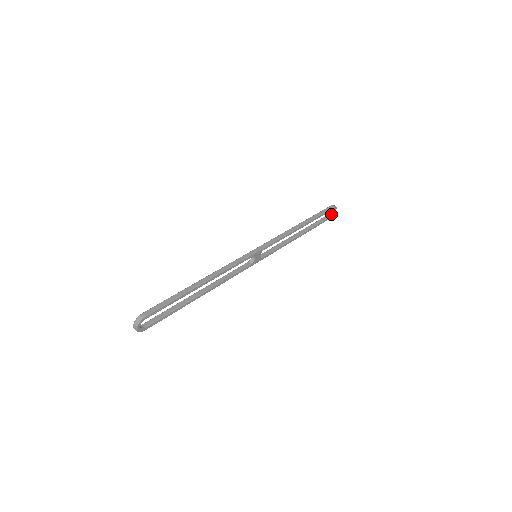
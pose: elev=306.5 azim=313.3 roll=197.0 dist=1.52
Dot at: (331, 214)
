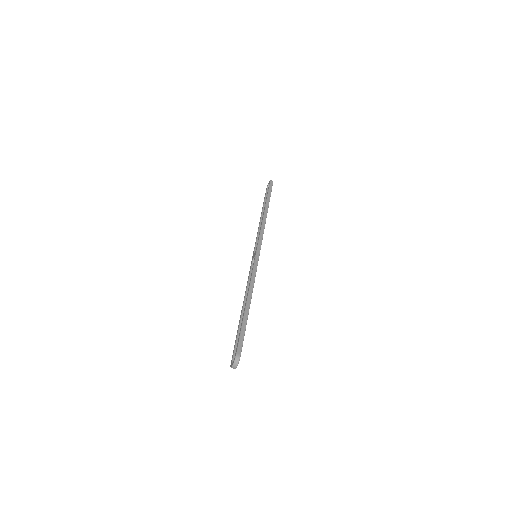
Dot at: occluded
